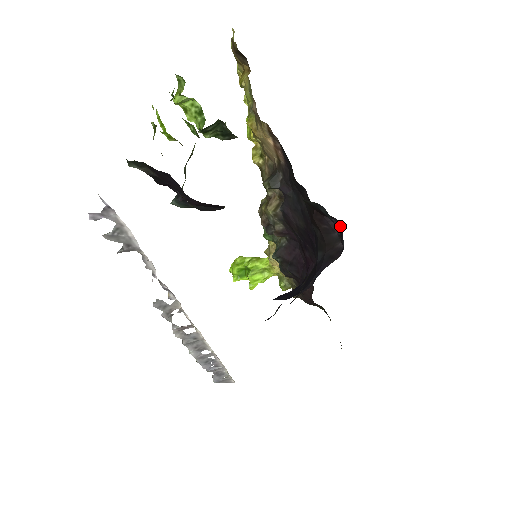
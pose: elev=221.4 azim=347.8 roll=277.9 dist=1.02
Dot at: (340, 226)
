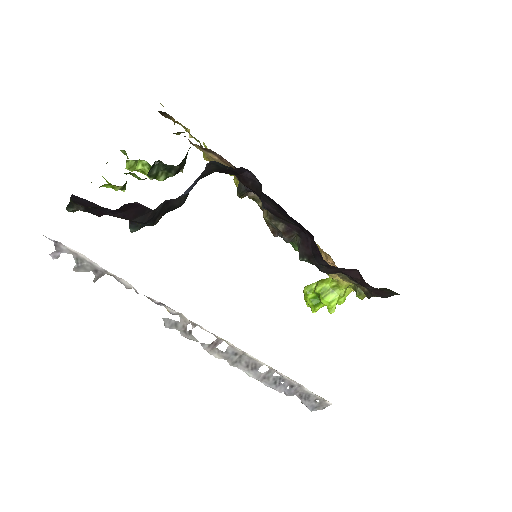
Dot at: (250, 172)
